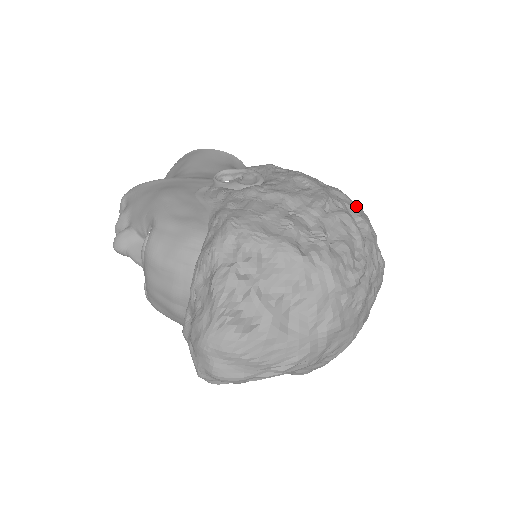
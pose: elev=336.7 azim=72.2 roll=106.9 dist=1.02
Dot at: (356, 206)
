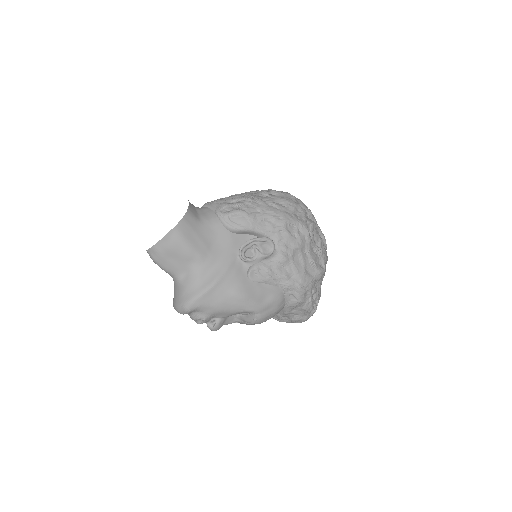
Dot at: (298, 202)
